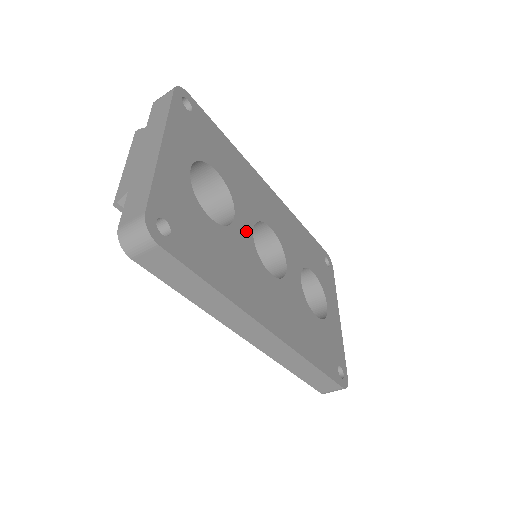
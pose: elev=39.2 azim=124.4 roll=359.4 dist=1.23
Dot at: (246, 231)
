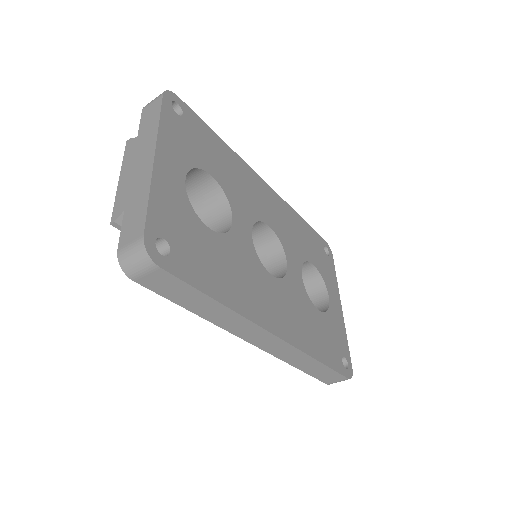
Dot at: (245, 235)
